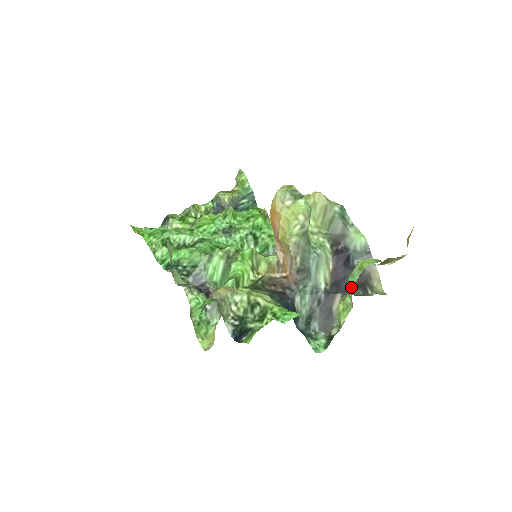
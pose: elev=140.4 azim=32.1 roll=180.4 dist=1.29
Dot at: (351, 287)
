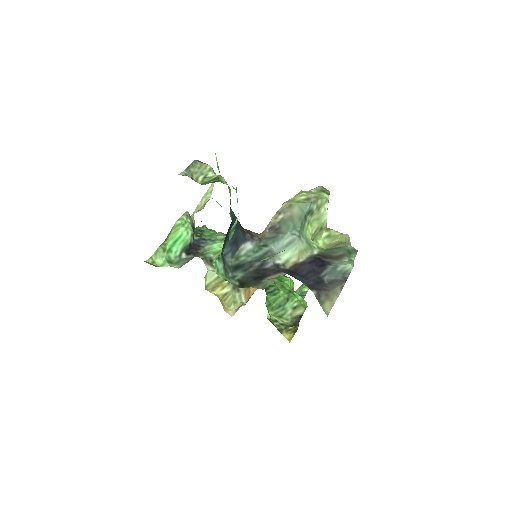
Dot at: occluded
